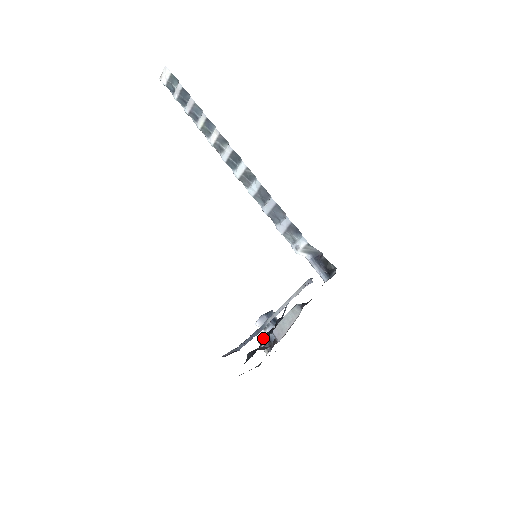
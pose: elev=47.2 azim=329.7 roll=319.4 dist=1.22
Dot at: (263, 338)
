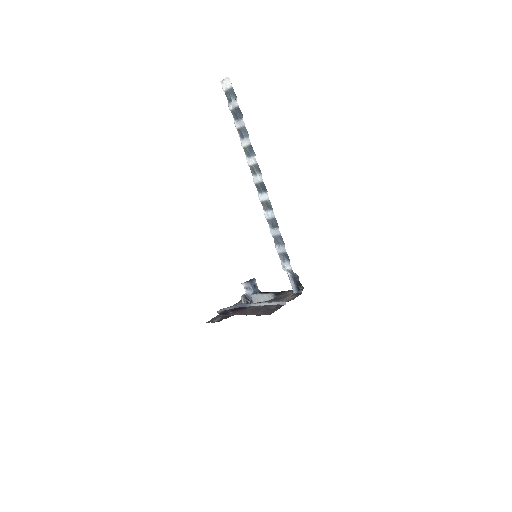
Dot at: occluded
